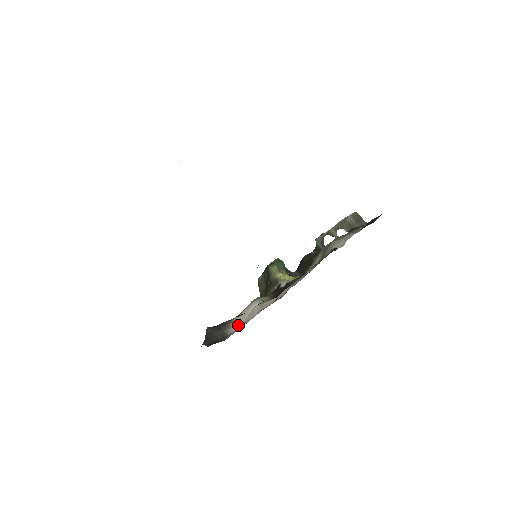
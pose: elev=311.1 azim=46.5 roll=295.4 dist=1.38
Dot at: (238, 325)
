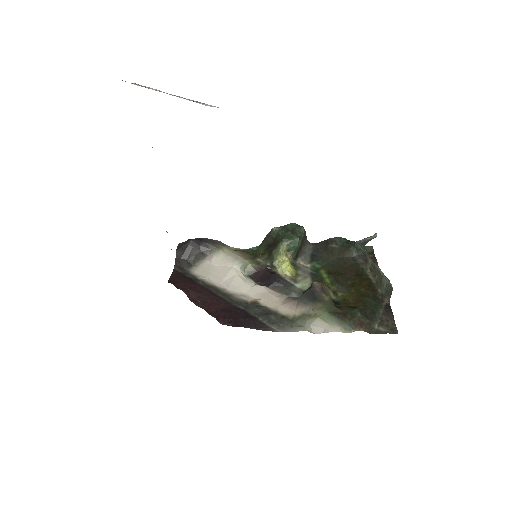
Dot at: (213, 263)
